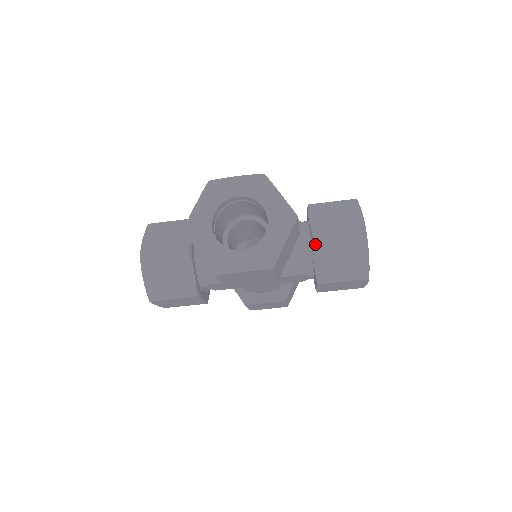
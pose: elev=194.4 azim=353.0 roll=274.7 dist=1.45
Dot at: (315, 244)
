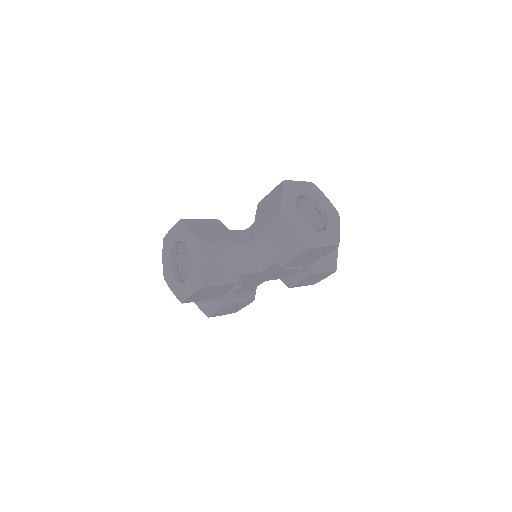
Dot at: occluded
